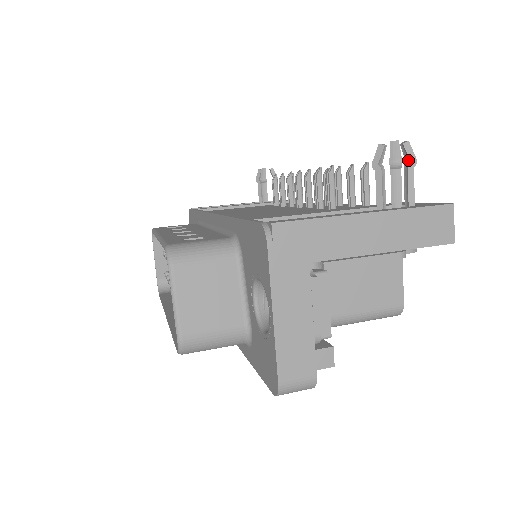
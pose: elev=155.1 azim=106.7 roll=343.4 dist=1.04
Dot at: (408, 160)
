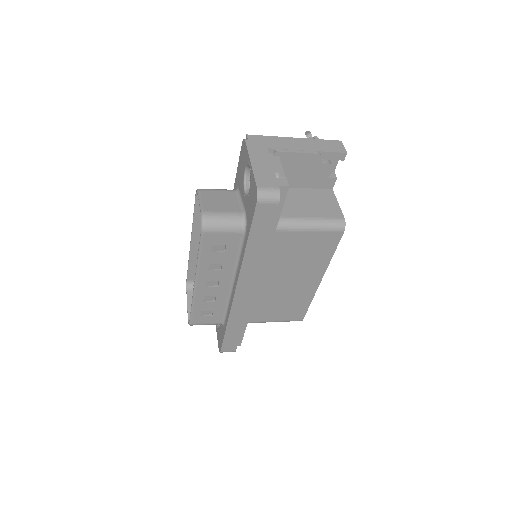
Dot at: occluded
